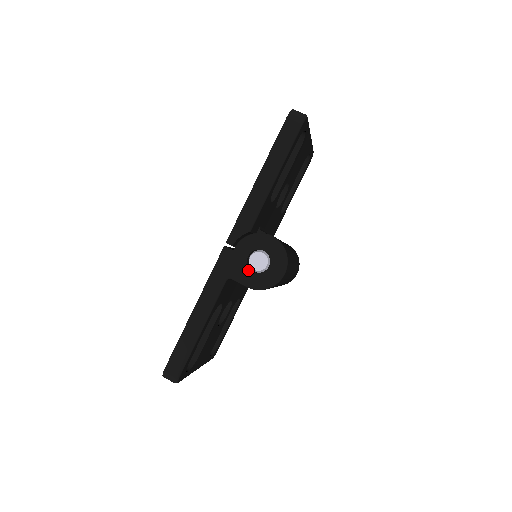
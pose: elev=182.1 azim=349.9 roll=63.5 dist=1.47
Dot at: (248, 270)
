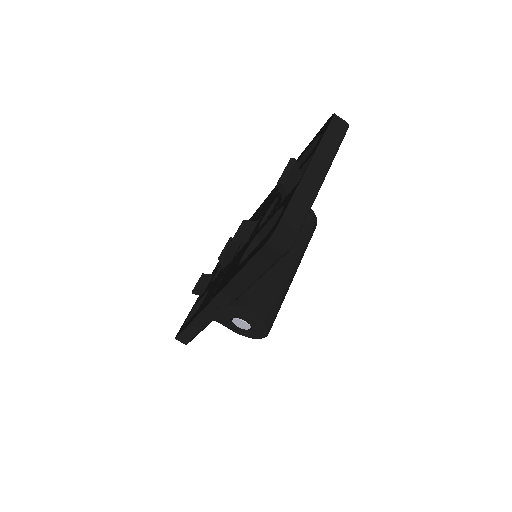
Dot at: (232, 325)
